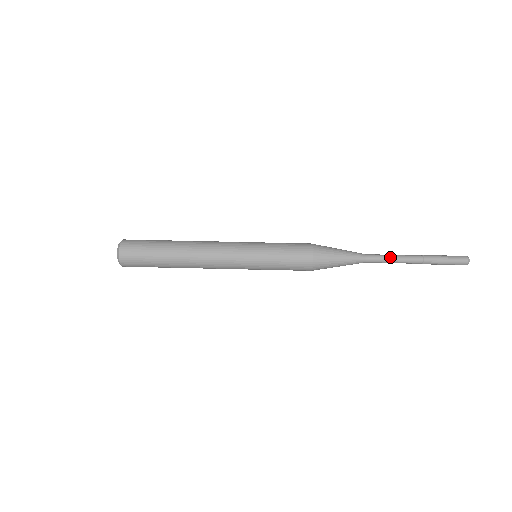
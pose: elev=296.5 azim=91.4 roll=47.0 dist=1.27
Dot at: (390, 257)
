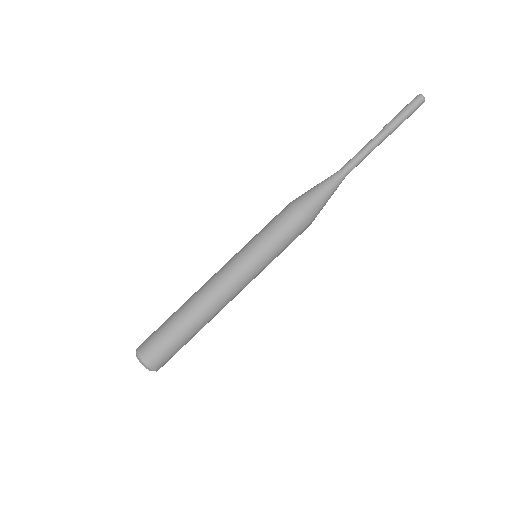
Dot at: occluded
